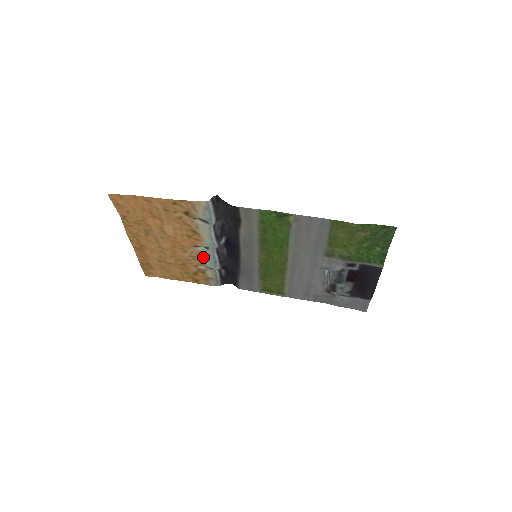
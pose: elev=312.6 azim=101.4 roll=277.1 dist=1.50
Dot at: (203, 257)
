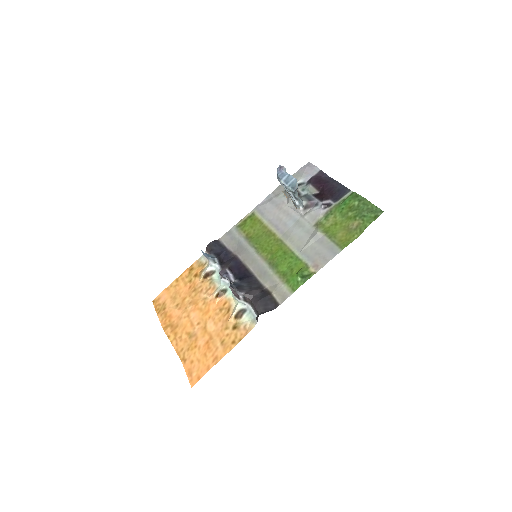
Dot at: (215, 284)
